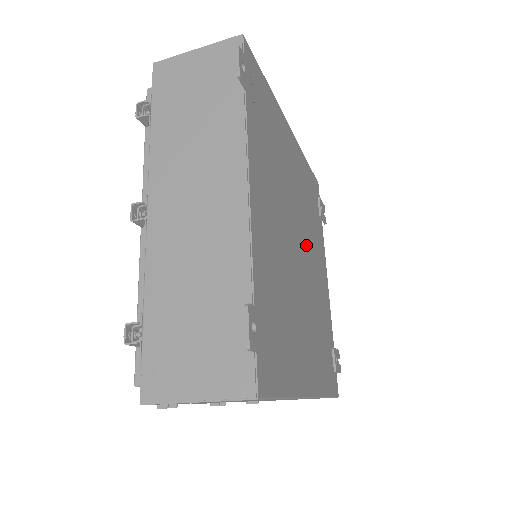
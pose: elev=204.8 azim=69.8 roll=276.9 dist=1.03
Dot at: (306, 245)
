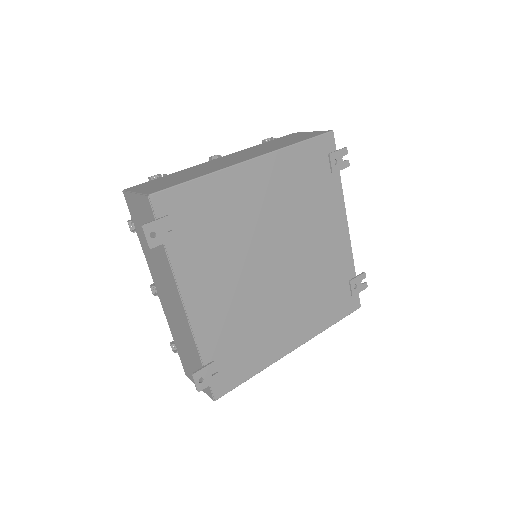
Dot at: (291, 244)
